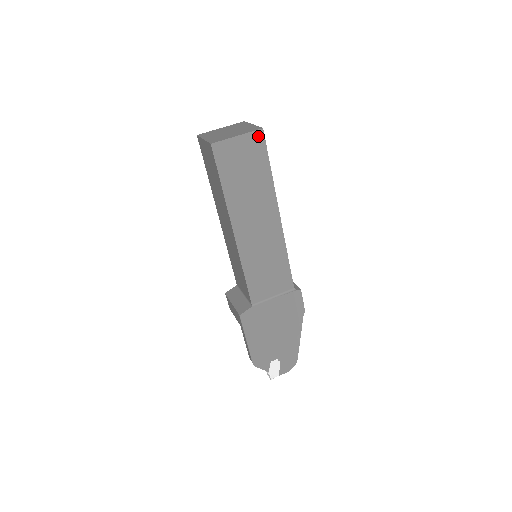
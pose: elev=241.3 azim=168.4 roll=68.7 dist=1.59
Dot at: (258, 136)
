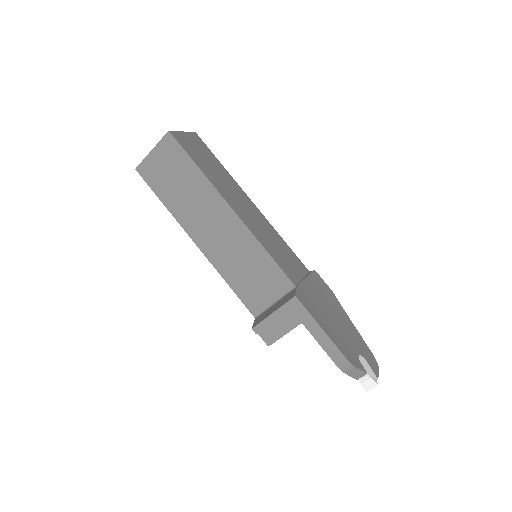
Dot at: (196, 137)
